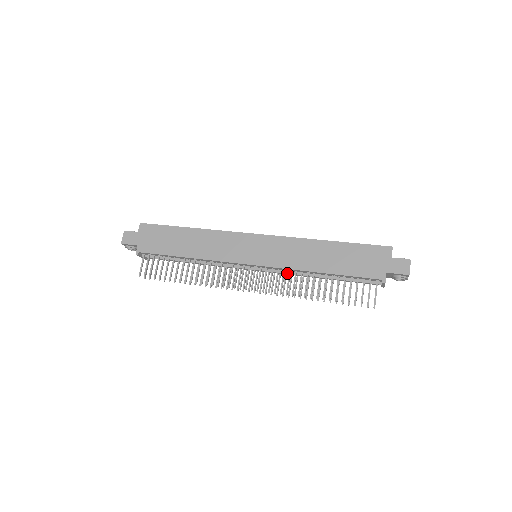
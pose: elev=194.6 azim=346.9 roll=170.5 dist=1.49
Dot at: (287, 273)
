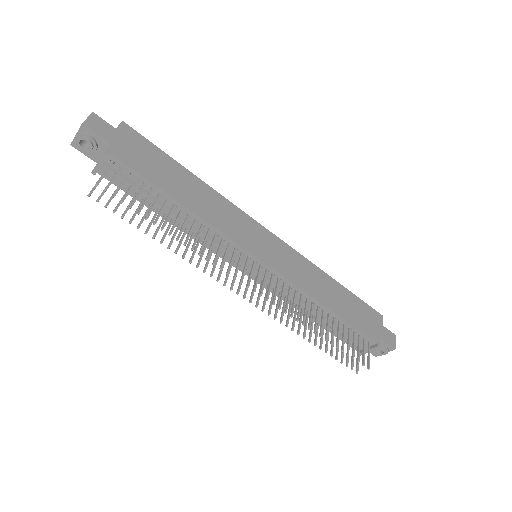
Dot at: occluded
